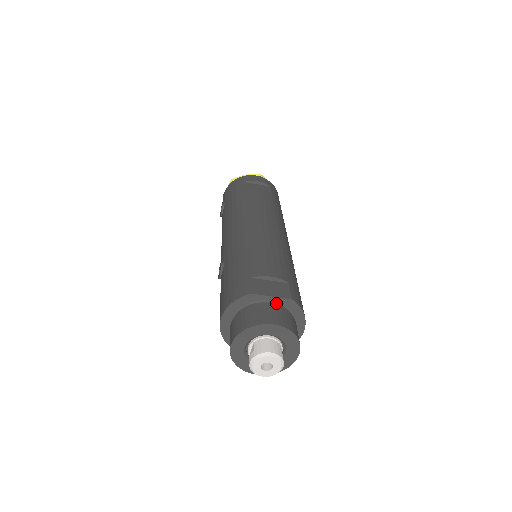
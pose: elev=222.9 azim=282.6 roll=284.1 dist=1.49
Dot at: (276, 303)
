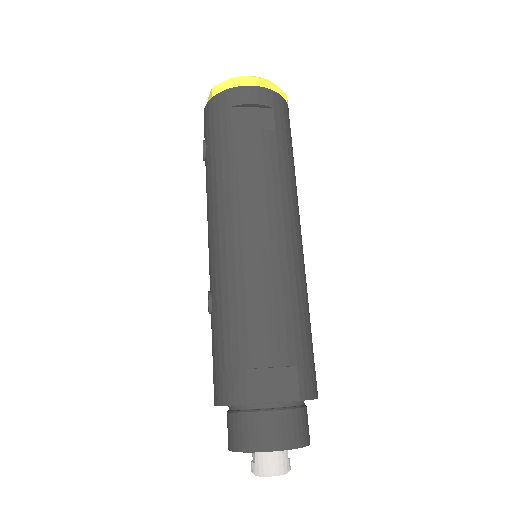
Dot at: (280, 403)
